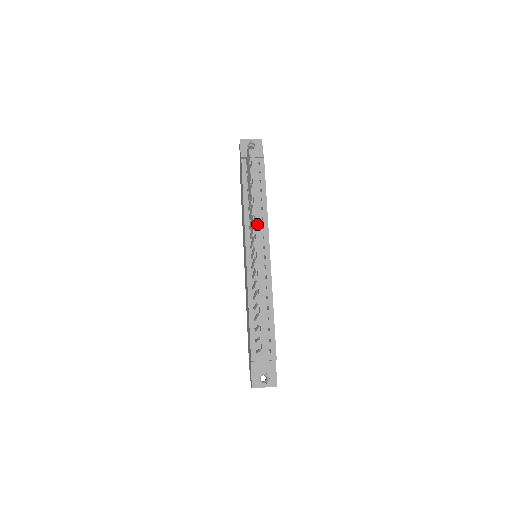
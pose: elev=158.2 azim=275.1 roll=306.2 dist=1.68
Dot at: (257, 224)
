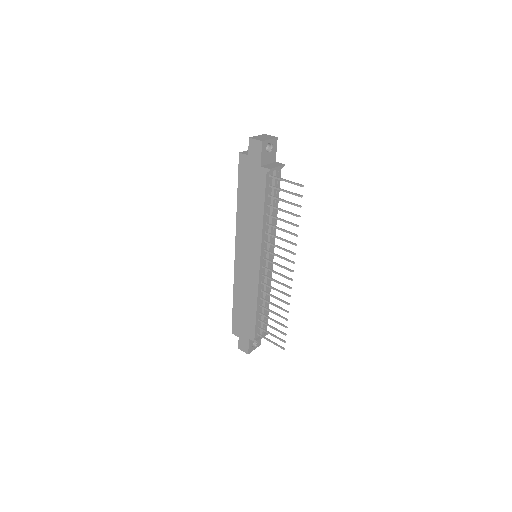
Dot at: occluded
